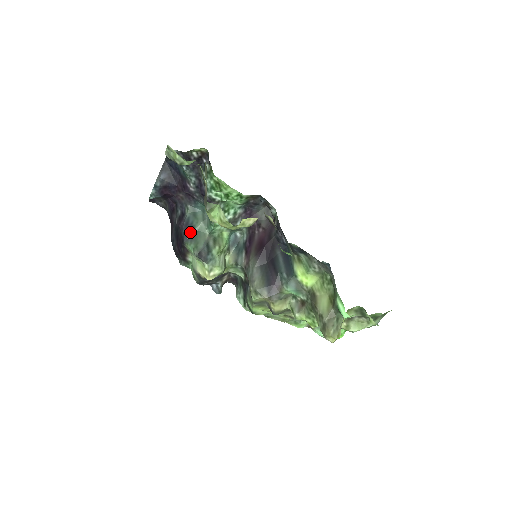
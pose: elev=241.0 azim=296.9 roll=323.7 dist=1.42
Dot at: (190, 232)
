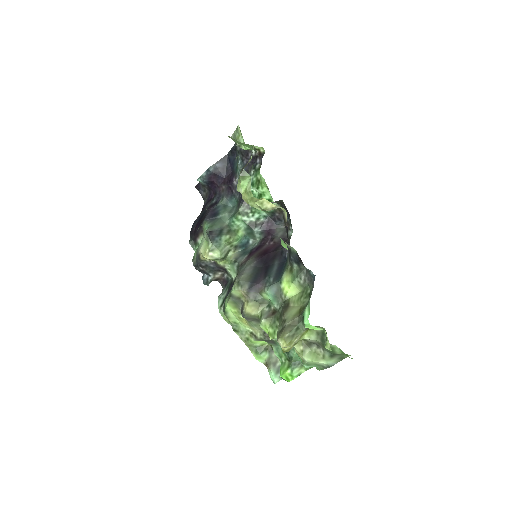
Dot at: (213, 216)
